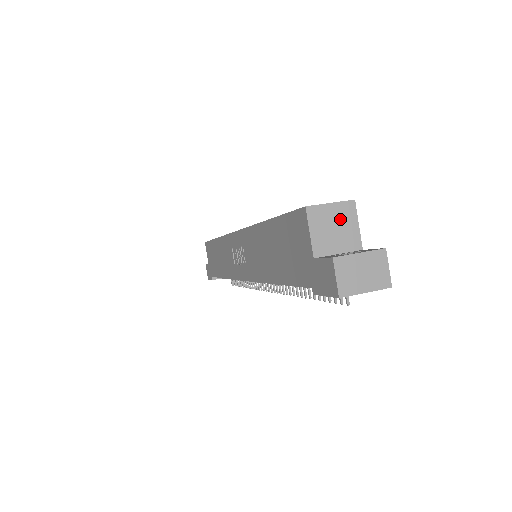
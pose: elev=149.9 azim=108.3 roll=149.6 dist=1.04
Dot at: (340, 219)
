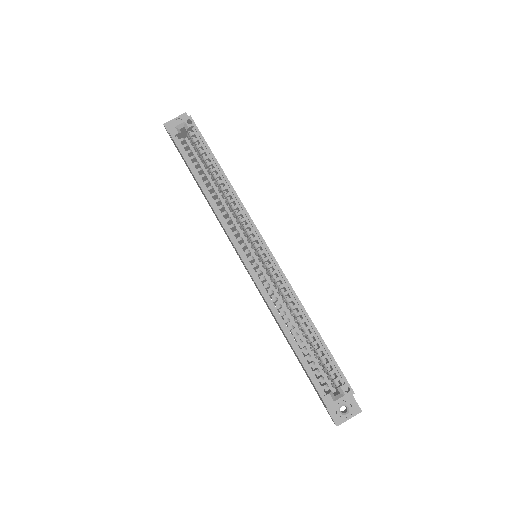
Dot at: occluded
